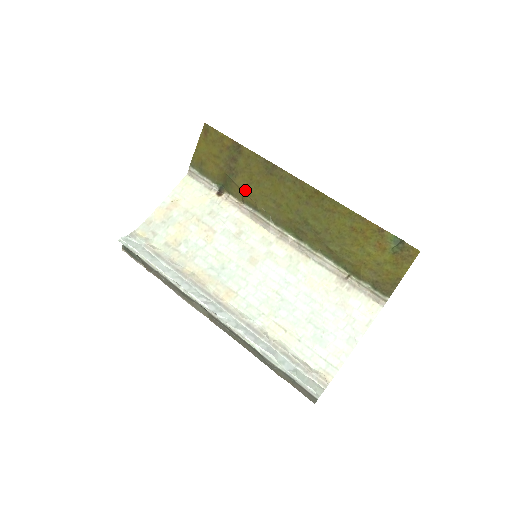
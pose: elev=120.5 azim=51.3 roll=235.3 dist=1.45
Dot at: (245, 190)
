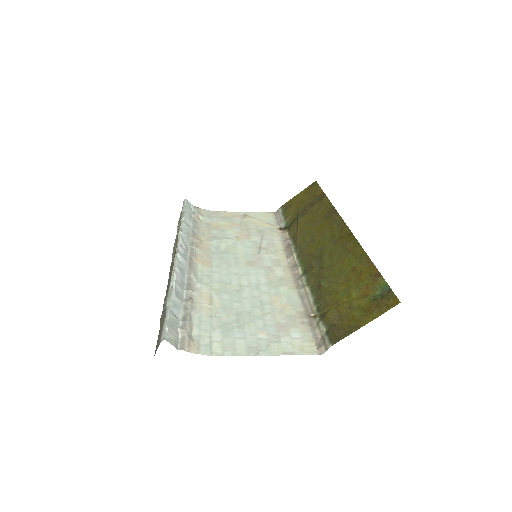
Dot at: (300, 227)
